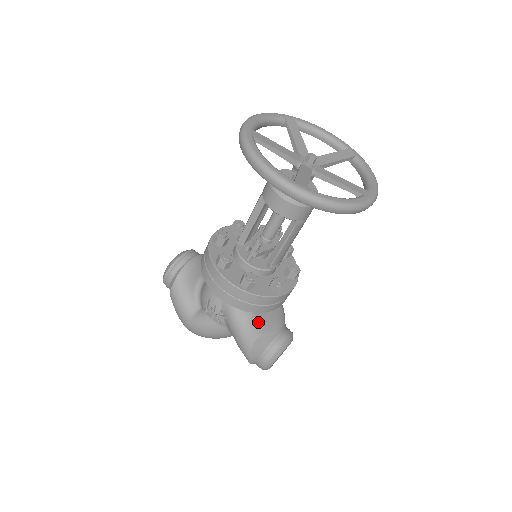
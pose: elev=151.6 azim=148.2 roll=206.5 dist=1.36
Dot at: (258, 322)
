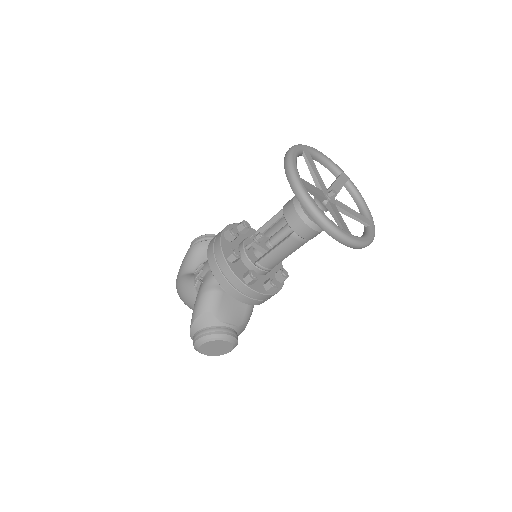
Dot at: (219, 301)
